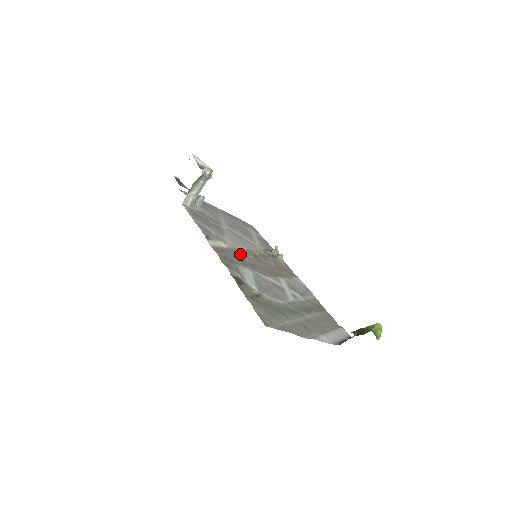
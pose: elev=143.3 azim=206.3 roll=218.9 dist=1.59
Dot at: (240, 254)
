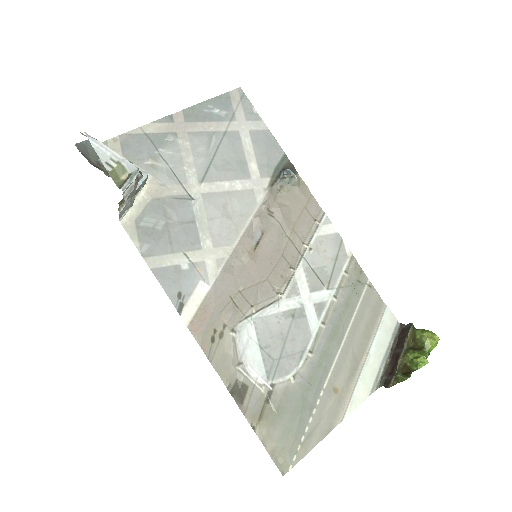
Dot at: (232, 281)
